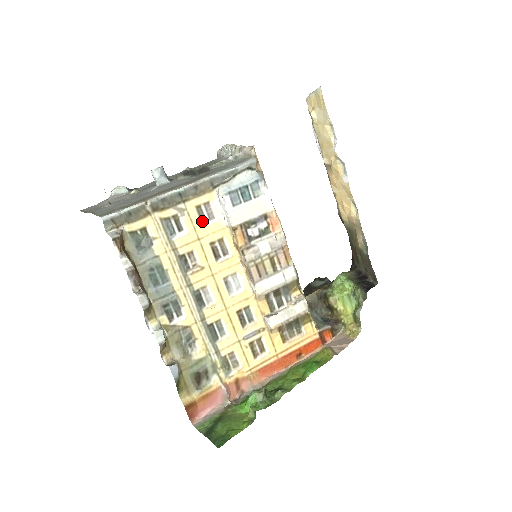
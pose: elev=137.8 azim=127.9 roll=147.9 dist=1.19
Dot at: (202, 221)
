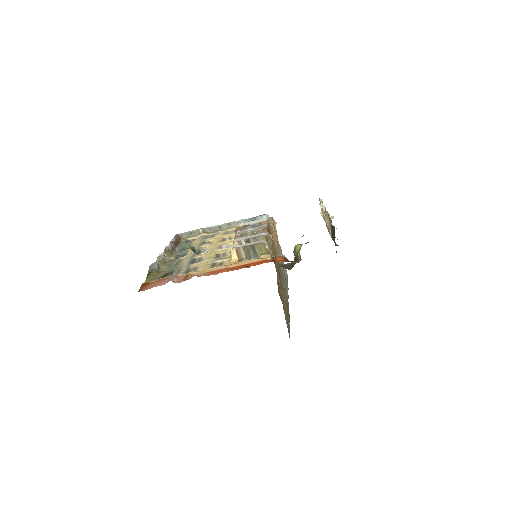
Dot at: occluded
